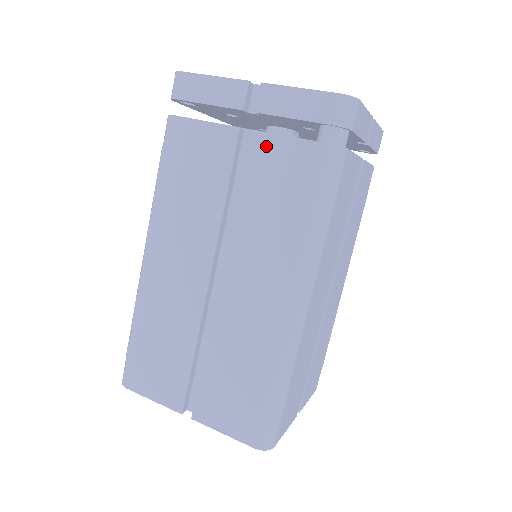
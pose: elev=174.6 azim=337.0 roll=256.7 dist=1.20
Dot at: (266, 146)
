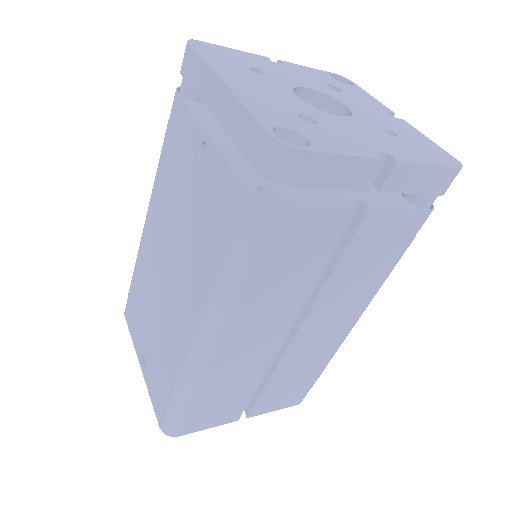
Dot at: (378, 221)
